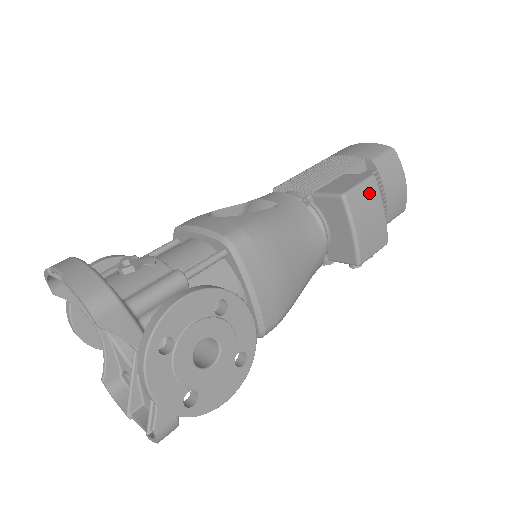
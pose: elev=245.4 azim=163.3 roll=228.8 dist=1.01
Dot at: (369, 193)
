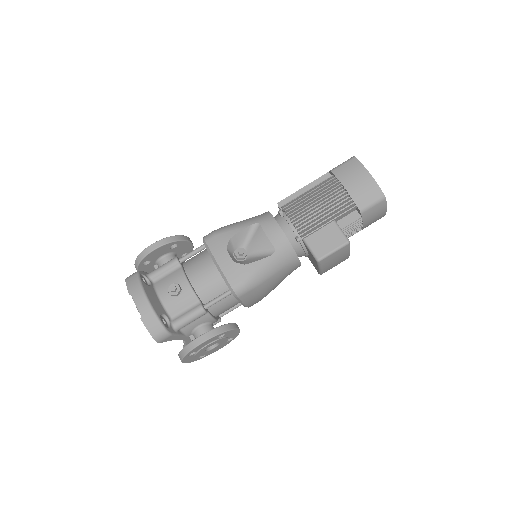
Dot at: (340, 253)
